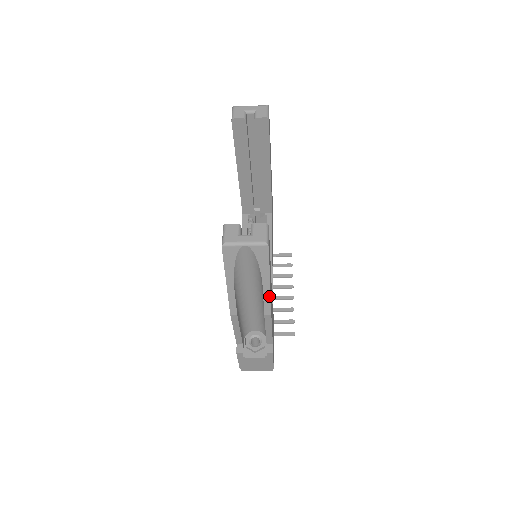
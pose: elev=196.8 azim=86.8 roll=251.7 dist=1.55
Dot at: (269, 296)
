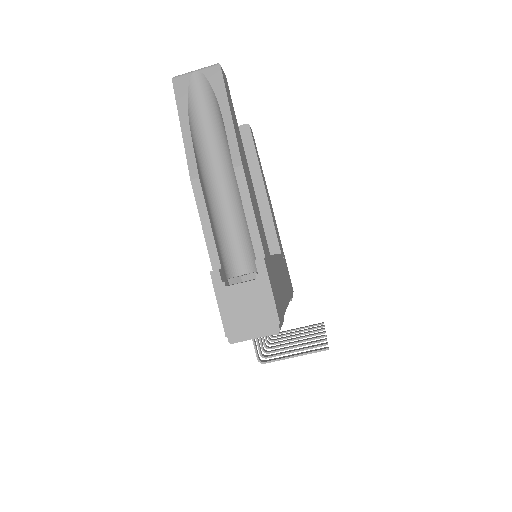
Dot at: (234, 134)
